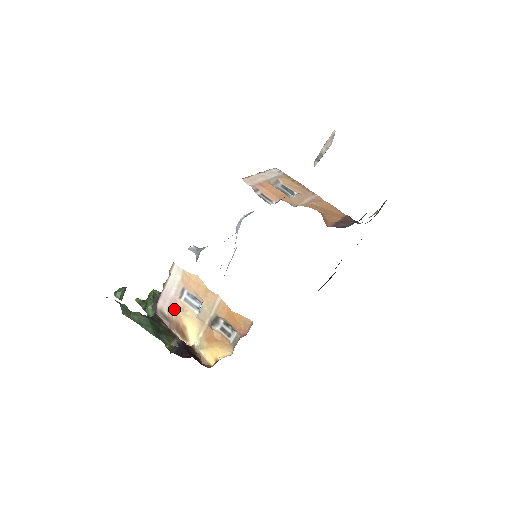
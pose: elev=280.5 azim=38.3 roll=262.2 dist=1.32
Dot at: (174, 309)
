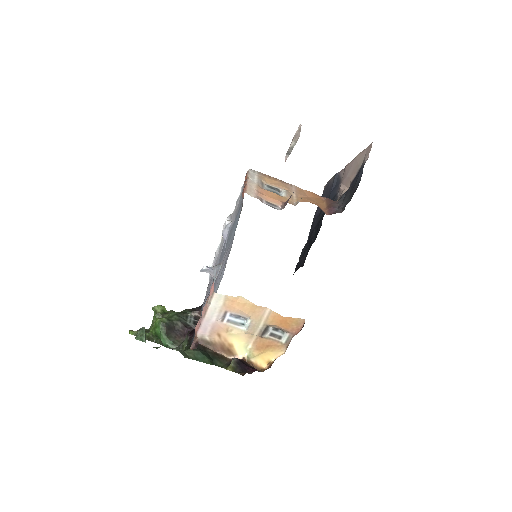
Dot at: (217, 333)
